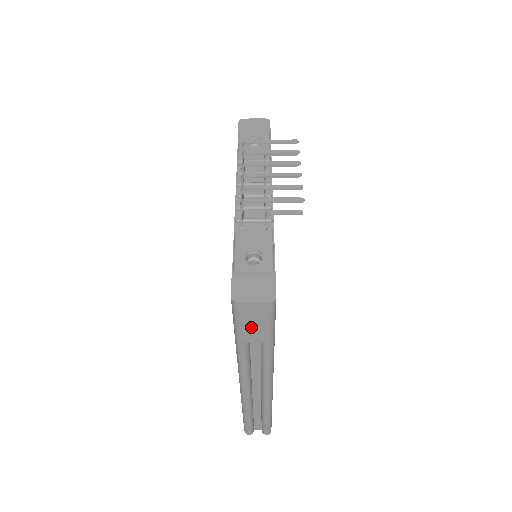
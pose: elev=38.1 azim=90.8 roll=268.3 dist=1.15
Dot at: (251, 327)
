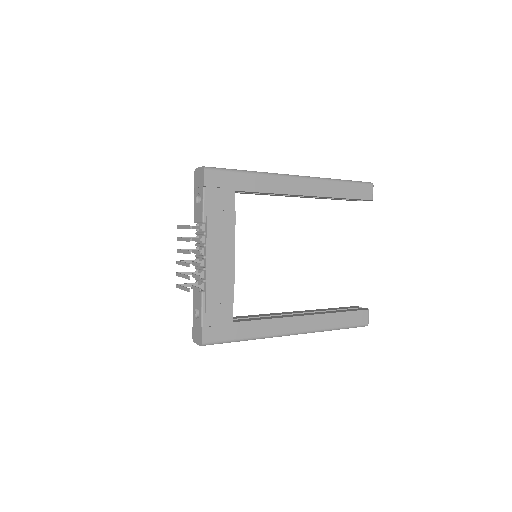
Dot at: occluded
